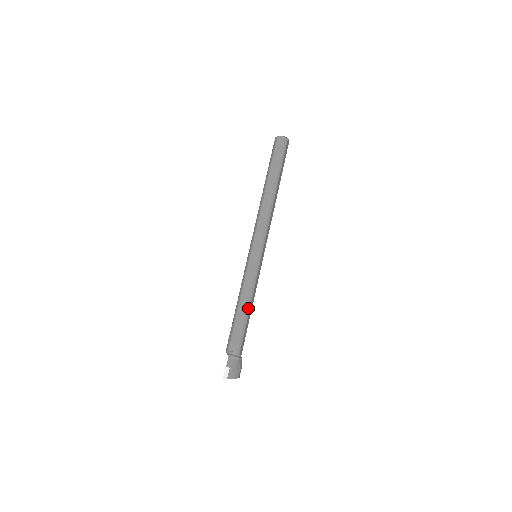
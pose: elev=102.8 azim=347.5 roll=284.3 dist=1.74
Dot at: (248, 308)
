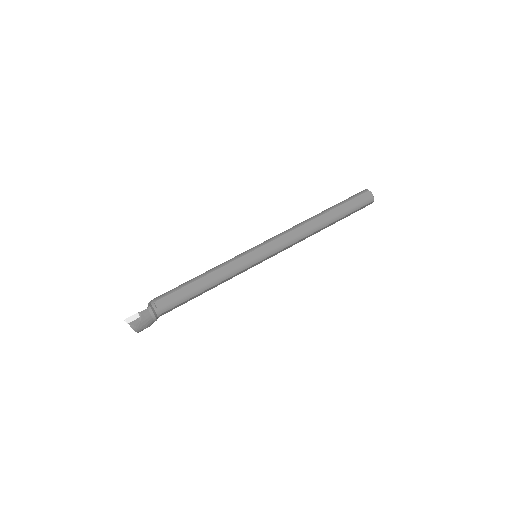
Dot at: (206, 288)
